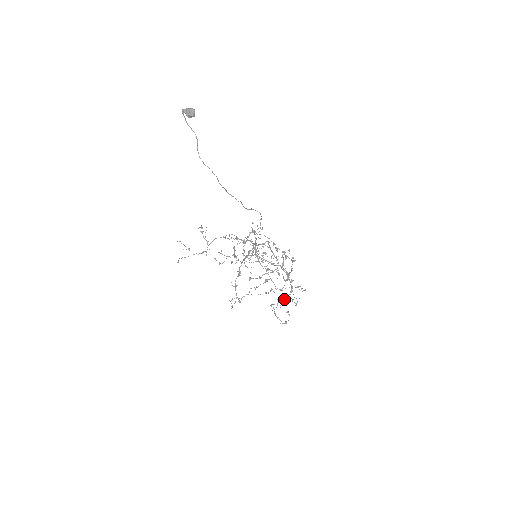
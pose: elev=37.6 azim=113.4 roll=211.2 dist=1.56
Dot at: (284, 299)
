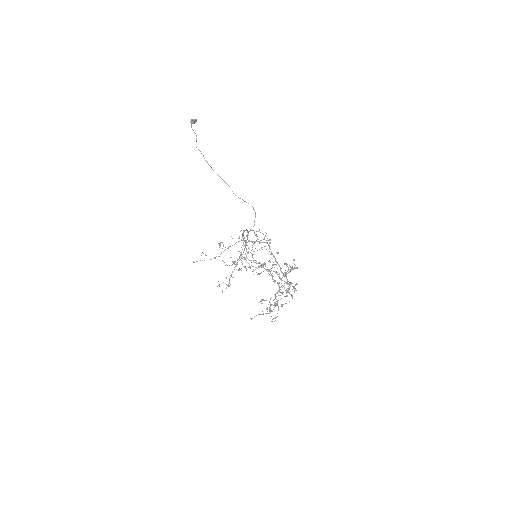
Dot at: (261, 272)
